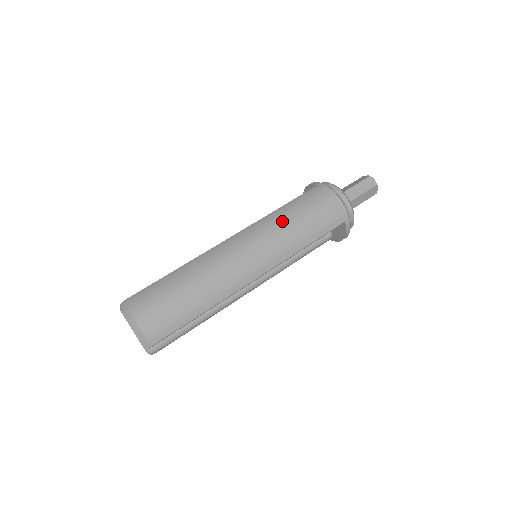
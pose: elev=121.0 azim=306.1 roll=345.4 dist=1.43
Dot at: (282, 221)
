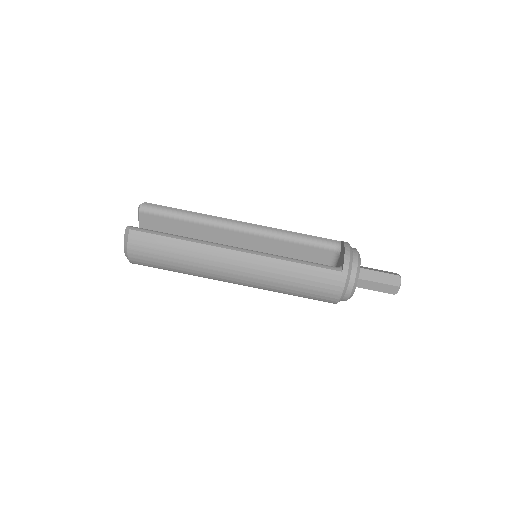
Dot at: (283, 276)
